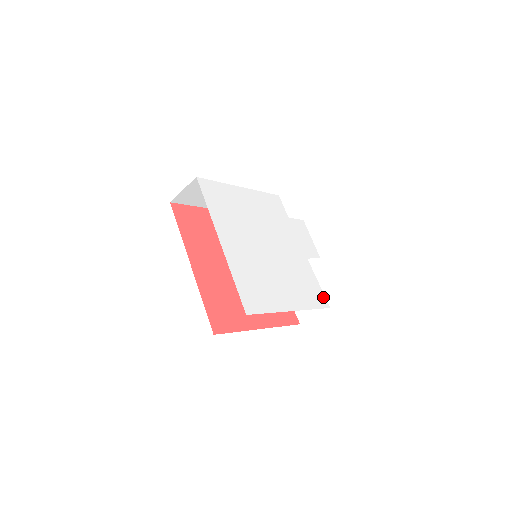
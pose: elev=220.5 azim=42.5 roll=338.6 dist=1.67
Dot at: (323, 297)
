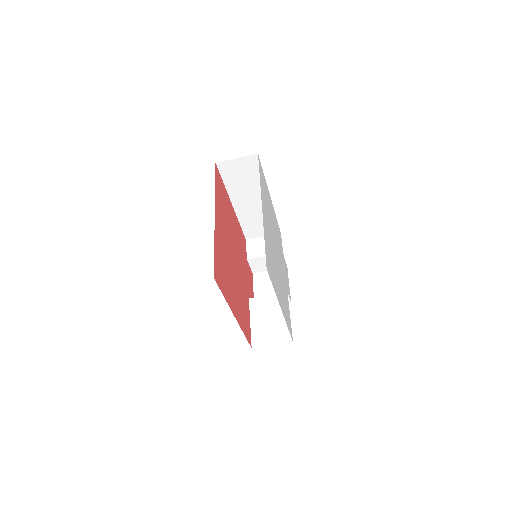
Dot at: (291, 329)
